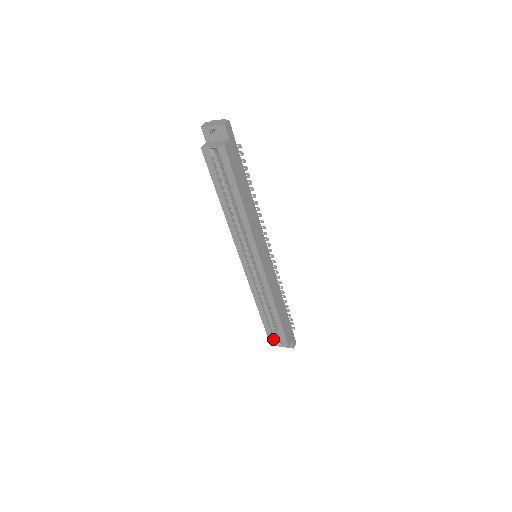
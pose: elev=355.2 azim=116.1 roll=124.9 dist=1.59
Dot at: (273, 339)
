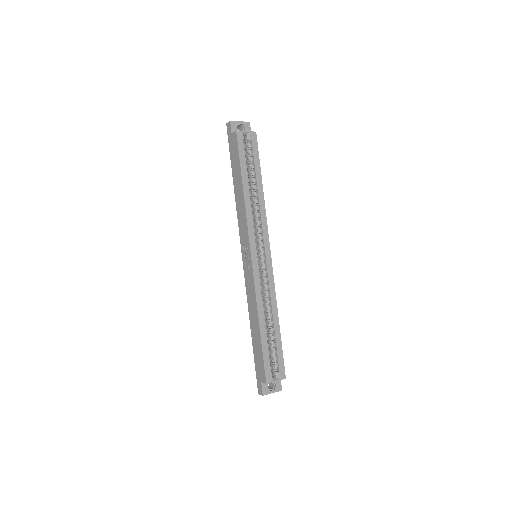
Dot at: (270, 371)
